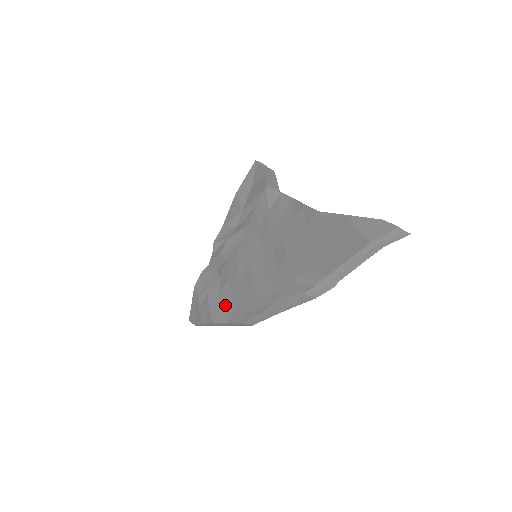
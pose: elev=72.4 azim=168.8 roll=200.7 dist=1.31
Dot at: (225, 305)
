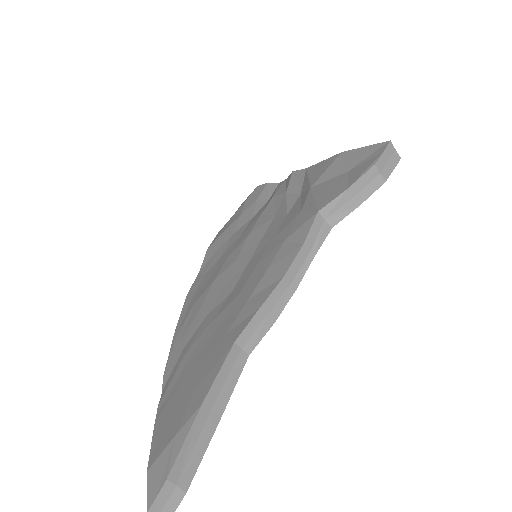
Dot at: (216, 254)
